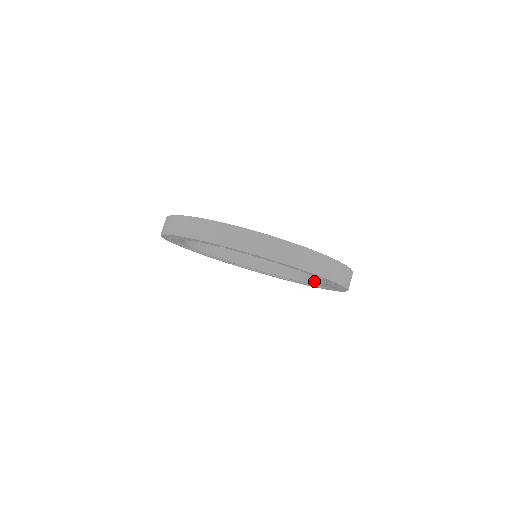
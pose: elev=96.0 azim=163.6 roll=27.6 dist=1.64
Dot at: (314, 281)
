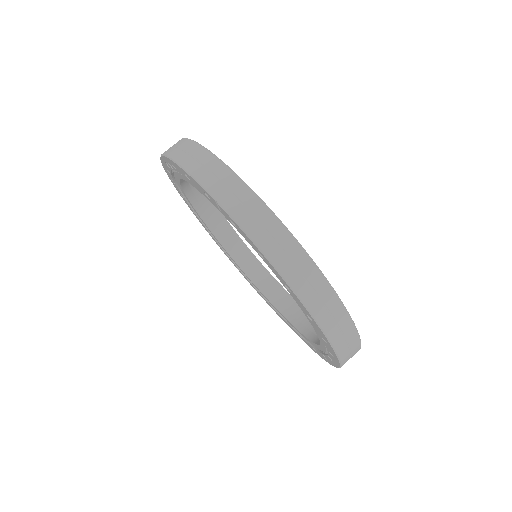
Dot at: (257, 282)
